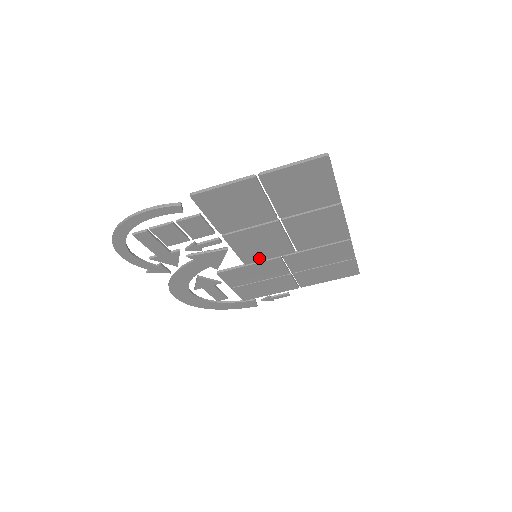
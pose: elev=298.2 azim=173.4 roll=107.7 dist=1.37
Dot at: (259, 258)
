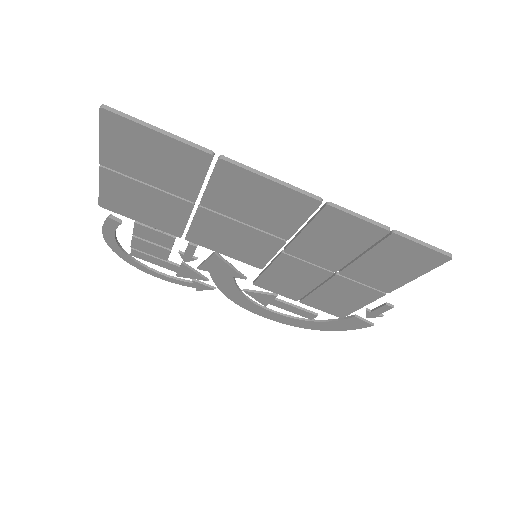
Dot at: (261, 258)
